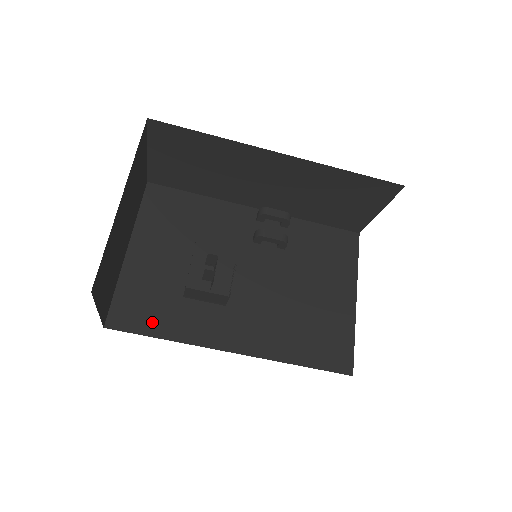
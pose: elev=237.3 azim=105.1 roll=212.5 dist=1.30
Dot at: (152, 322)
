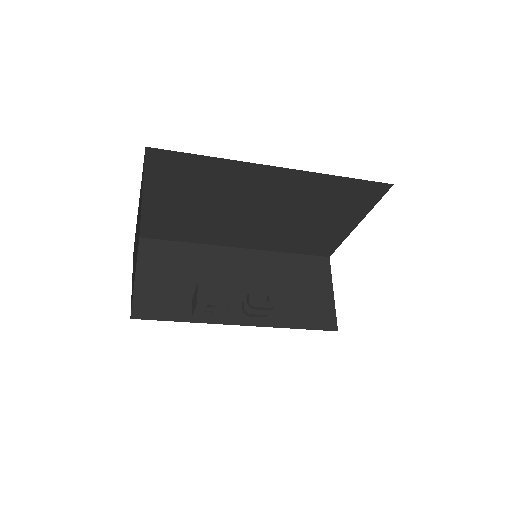
Dot at: (175, 235)
